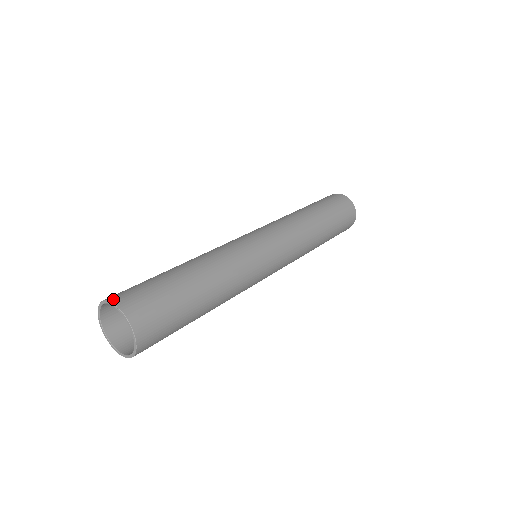
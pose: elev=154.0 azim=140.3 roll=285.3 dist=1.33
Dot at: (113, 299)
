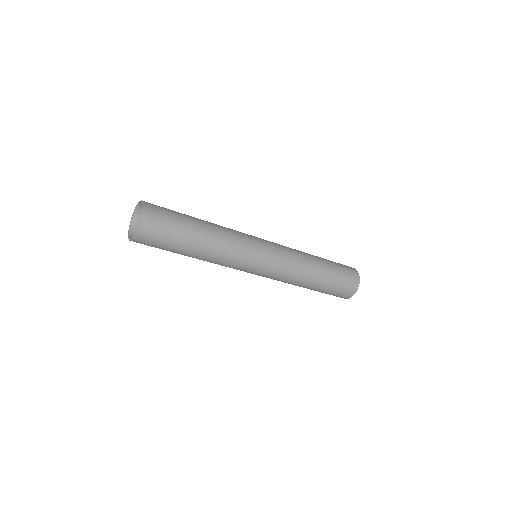
Dot at: (134, 217)
